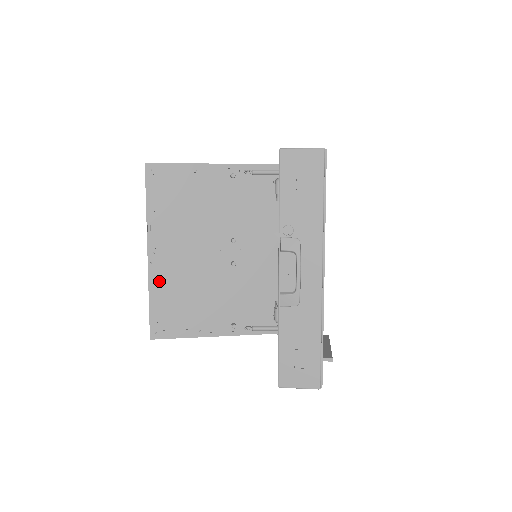
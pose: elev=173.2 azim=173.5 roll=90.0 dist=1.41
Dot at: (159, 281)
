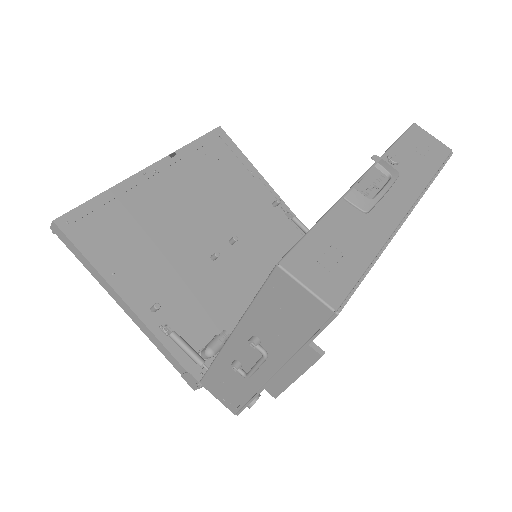
Dot at: (132, 192)
